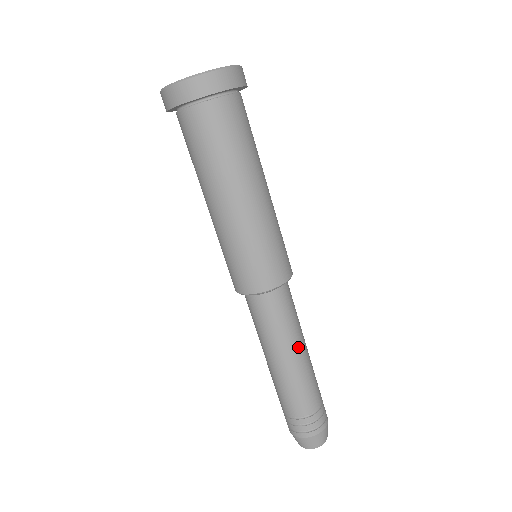
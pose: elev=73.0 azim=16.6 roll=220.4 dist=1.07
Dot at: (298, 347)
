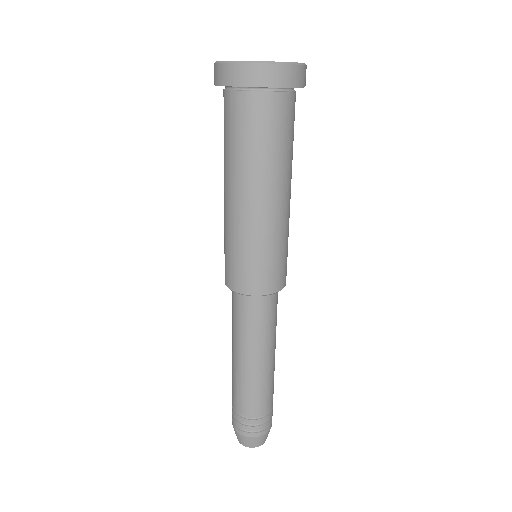
Dot at: (251, 357)
